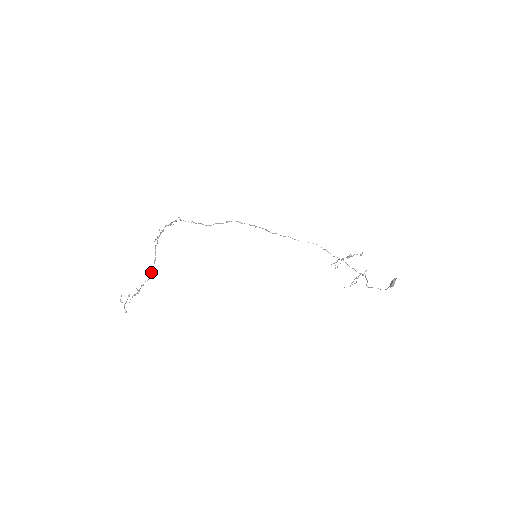
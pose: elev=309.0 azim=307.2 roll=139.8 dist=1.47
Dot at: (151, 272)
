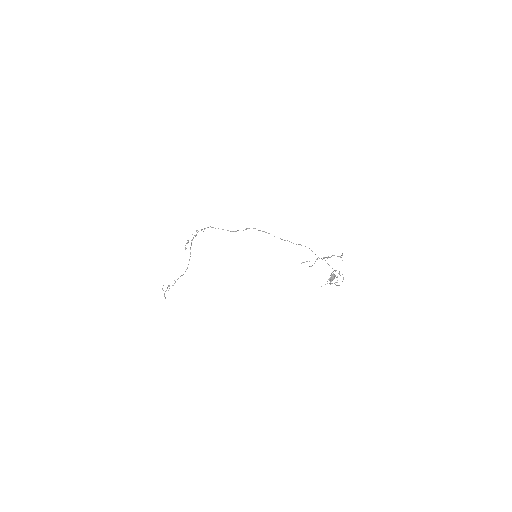
Dot at: (187, 268)
